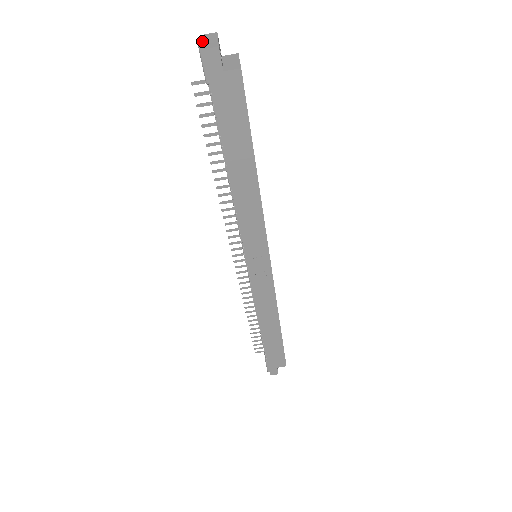
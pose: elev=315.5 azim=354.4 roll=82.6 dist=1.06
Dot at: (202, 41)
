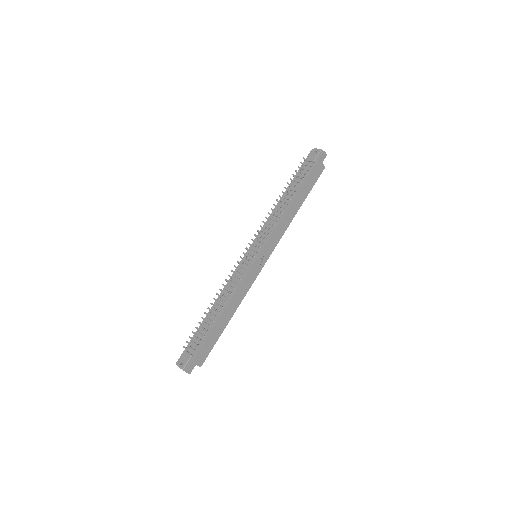
Dot at: (318, 150)
